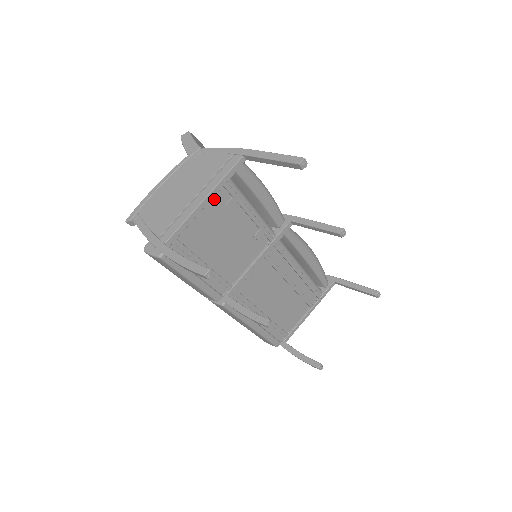
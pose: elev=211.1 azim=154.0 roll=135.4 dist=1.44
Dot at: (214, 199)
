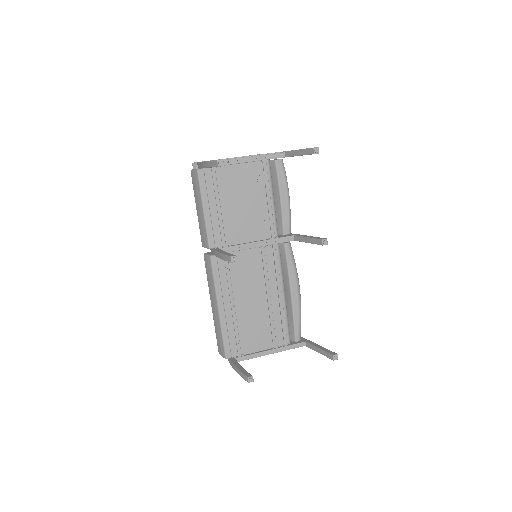
Dot at: (252, 165)
